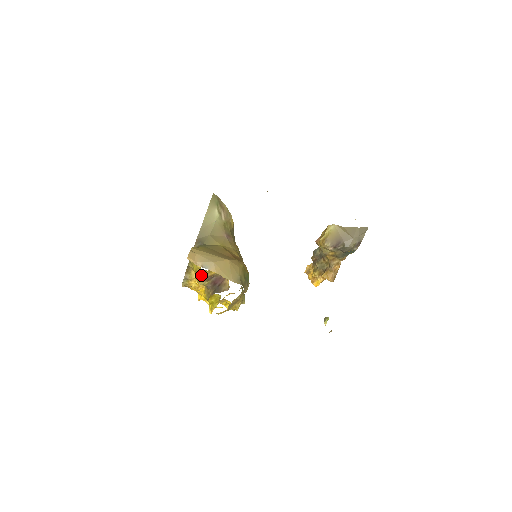
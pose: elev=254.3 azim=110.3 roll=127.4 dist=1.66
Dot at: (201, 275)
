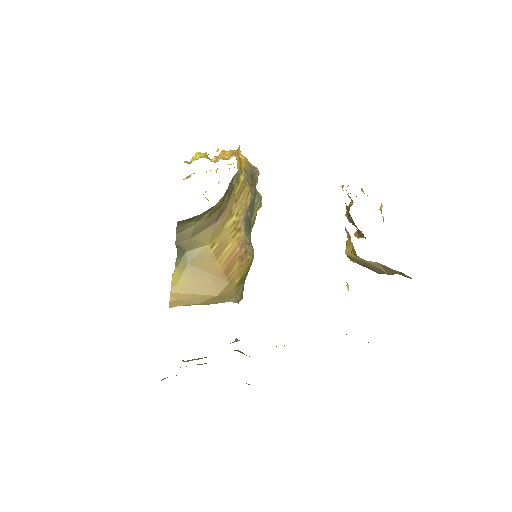
Dot at: occluded
